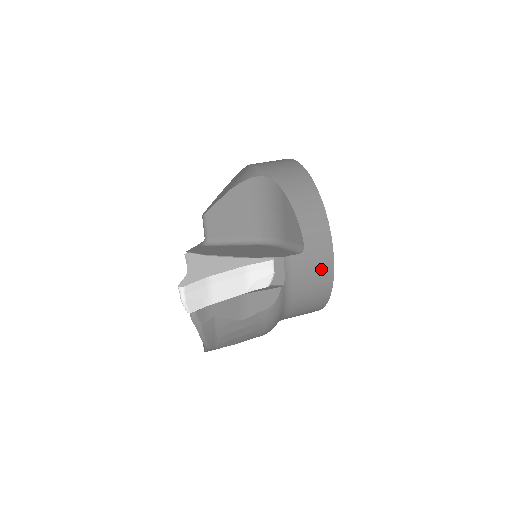
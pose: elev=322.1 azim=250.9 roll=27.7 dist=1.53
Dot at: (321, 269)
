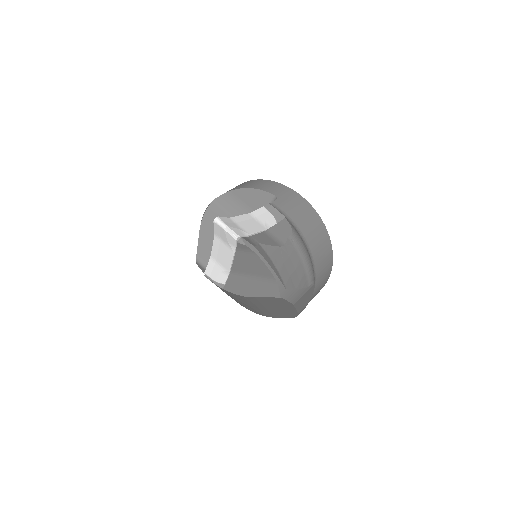
Dot at: (299, 204)
